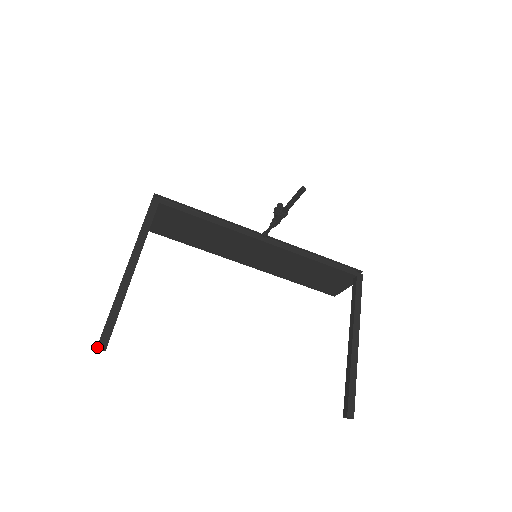
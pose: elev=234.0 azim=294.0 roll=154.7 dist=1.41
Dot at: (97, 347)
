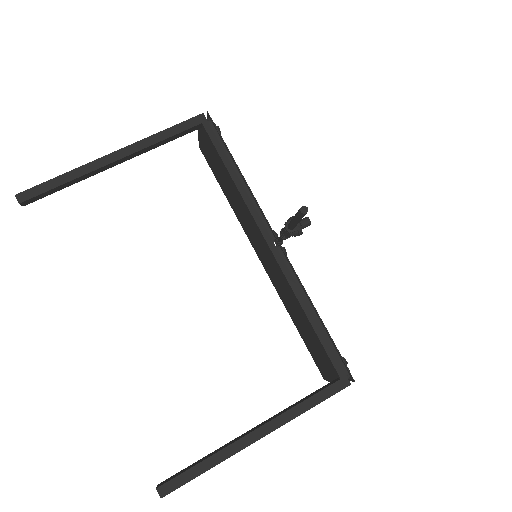
Dot at: (17, 196)
